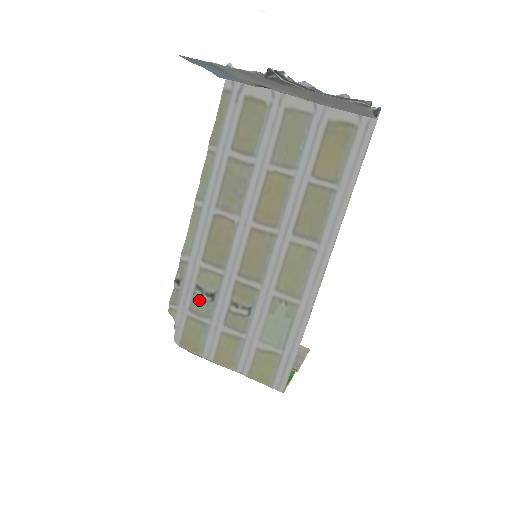
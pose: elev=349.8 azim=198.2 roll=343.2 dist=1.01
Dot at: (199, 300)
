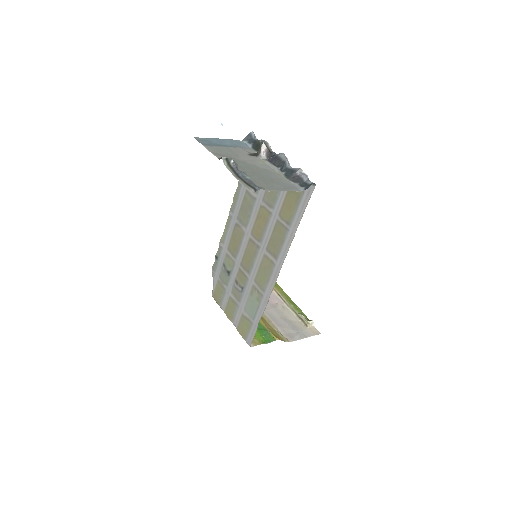
Dot at: (223, 273)
